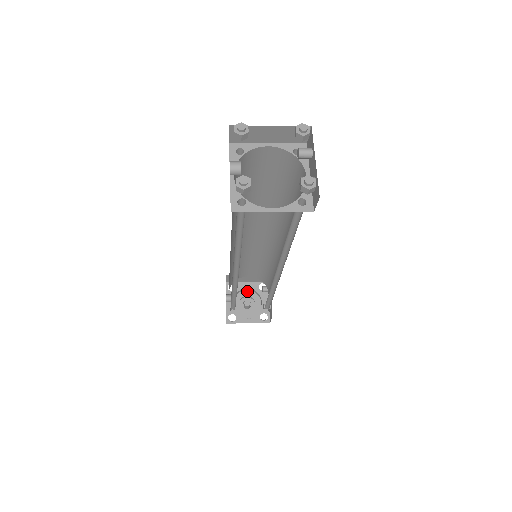
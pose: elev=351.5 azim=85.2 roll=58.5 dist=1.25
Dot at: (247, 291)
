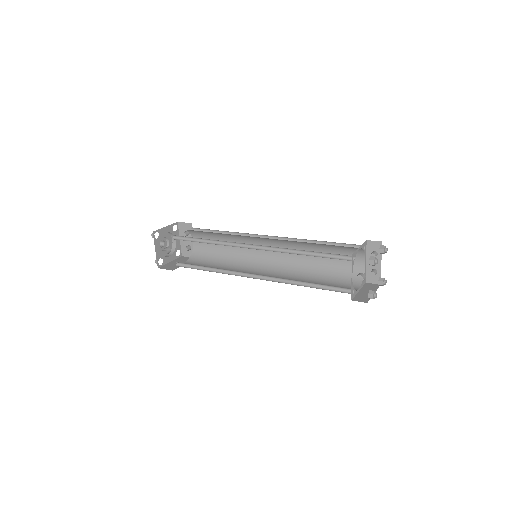
Dot at: occluded
